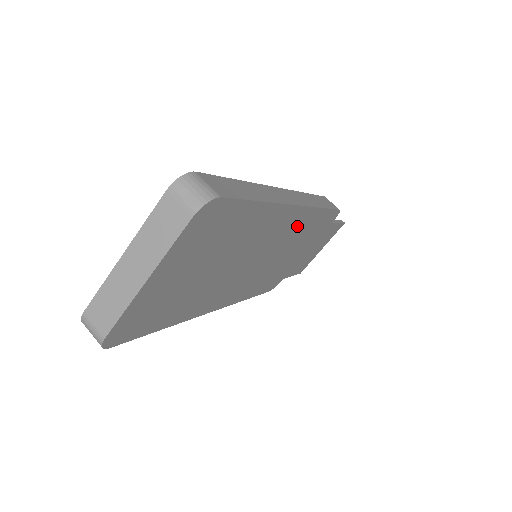
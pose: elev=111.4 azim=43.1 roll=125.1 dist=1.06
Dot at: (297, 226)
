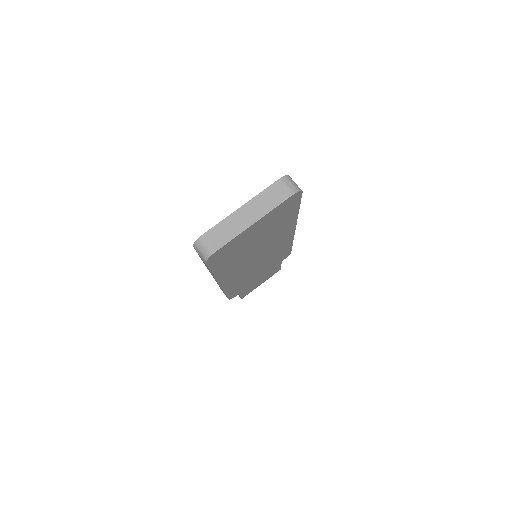
Dot at: (281, 246)
